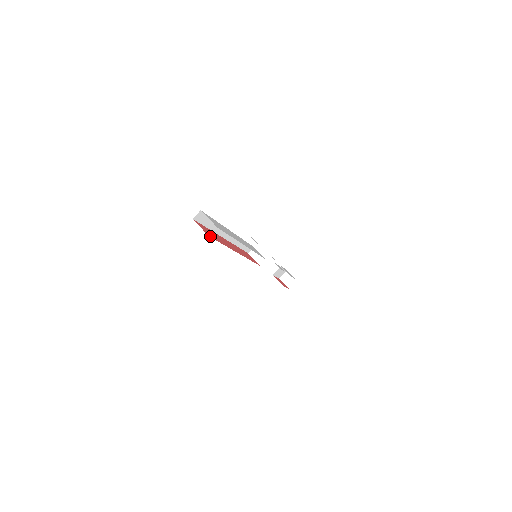
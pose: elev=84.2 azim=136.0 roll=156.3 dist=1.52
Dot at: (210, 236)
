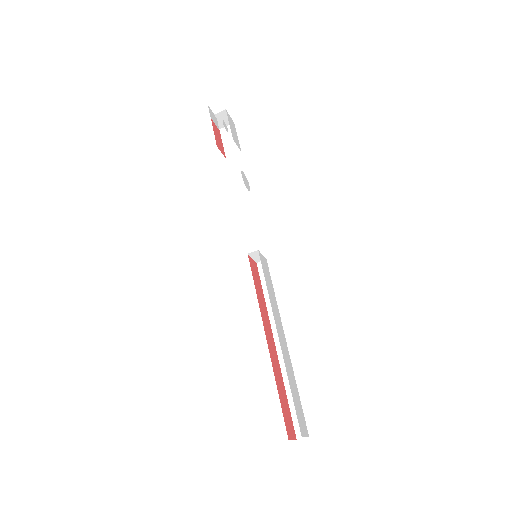
Dot at: (294, 432)
